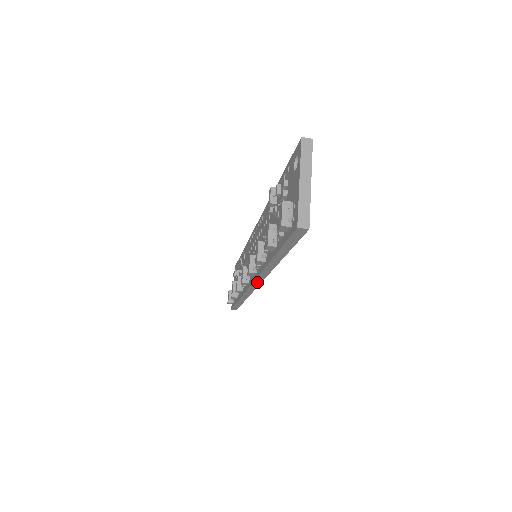
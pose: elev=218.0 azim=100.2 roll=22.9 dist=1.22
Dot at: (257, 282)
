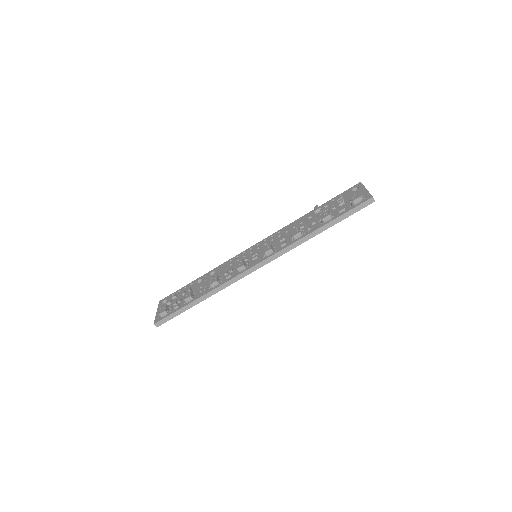
Dot at: (266, 261)
